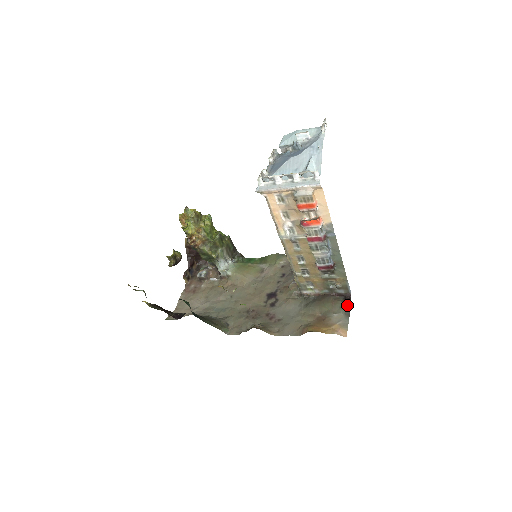
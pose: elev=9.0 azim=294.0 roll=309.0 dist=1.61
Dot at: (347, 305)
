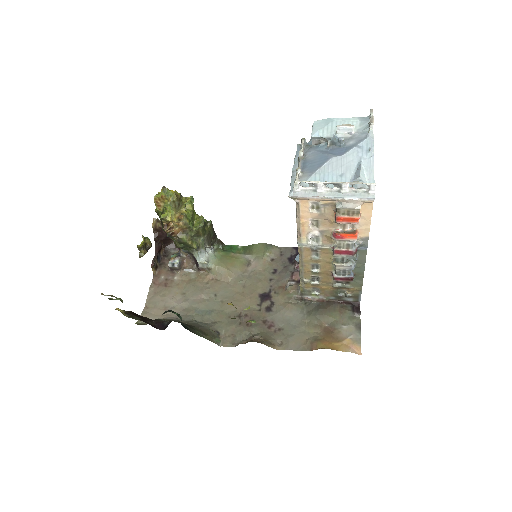
Dot at: (356, 315)
